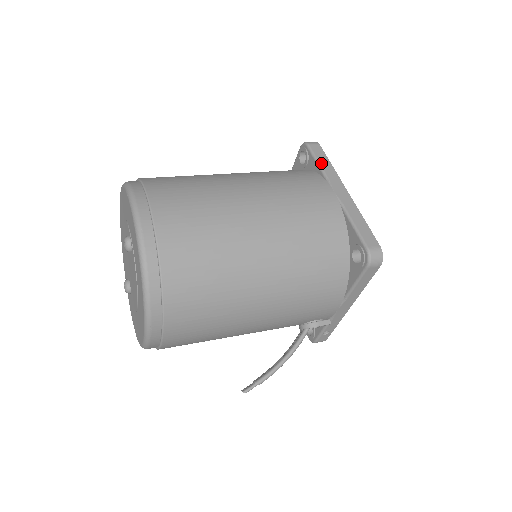
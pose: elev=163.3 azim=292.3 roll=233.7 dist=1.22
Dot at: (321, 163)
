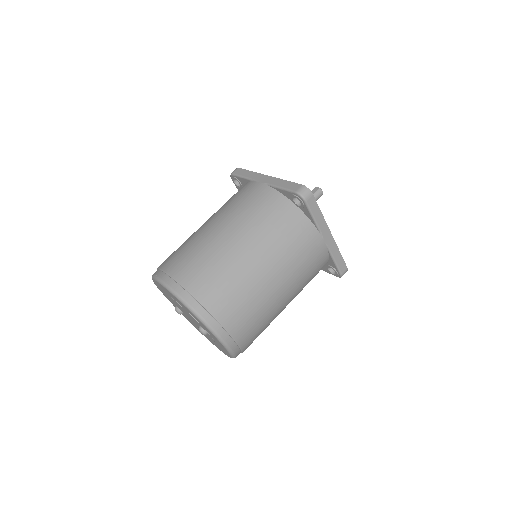
Dot at: (315, 217)
